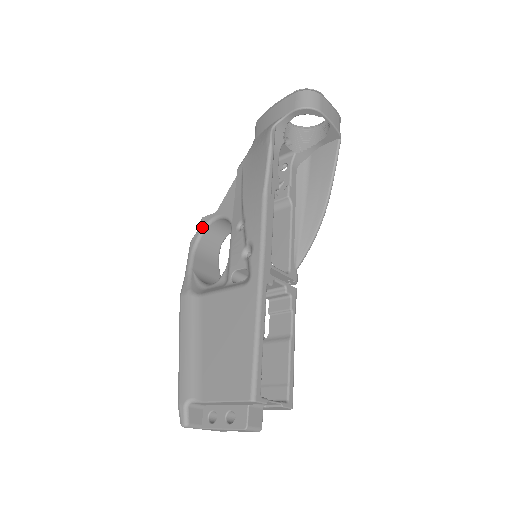
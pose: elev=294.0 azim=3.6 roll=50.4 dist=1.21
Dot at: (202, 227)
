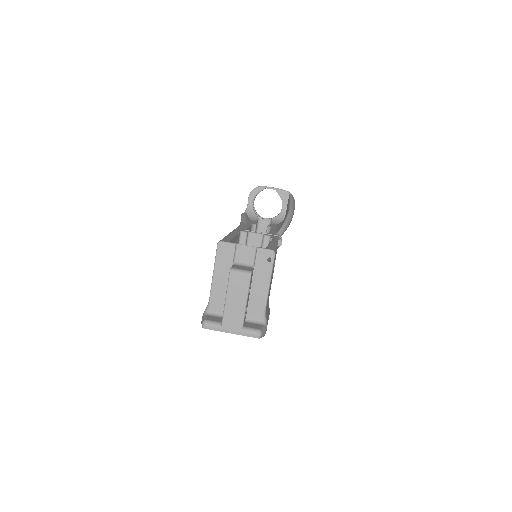
Dot at: occluded
